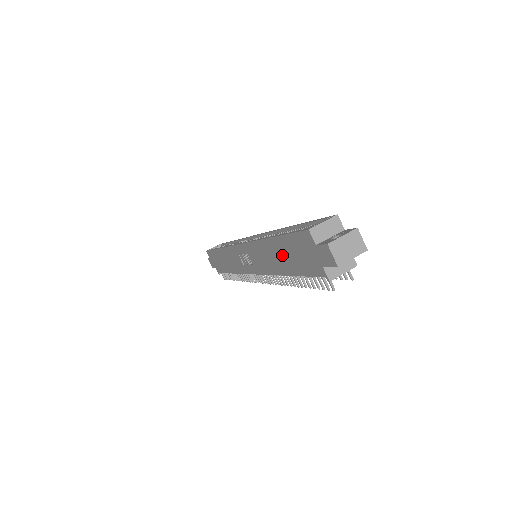
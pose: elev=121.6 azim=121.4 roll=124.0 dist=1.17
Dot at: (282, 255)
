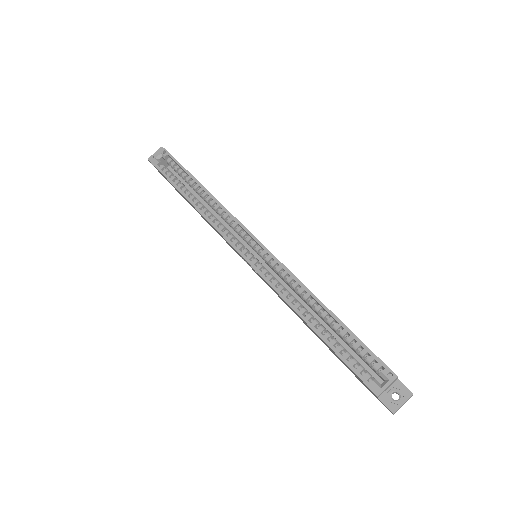
Dot at: (321, 340)
